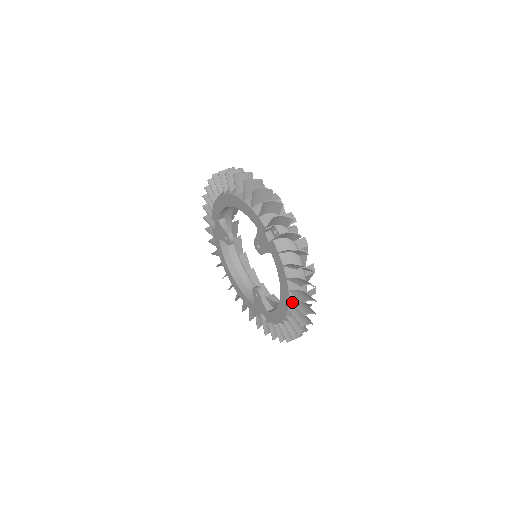
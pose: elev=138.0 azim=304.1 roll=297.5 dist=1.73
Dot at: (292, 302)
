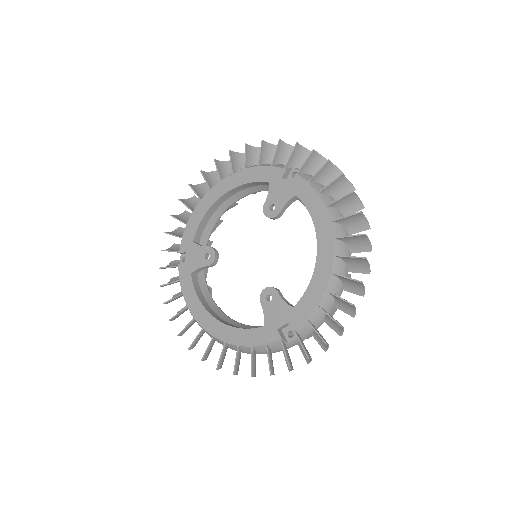
Dot at: (339, 237)
